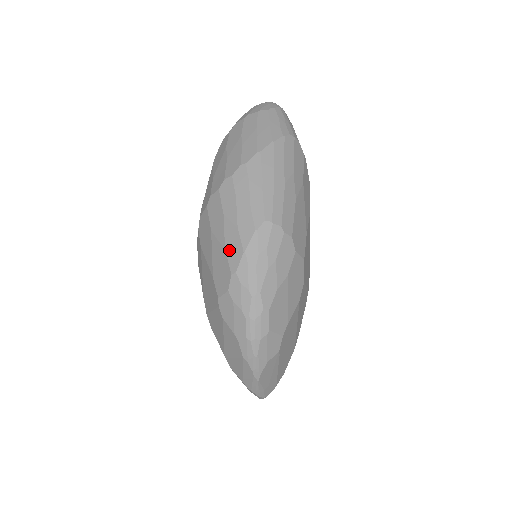
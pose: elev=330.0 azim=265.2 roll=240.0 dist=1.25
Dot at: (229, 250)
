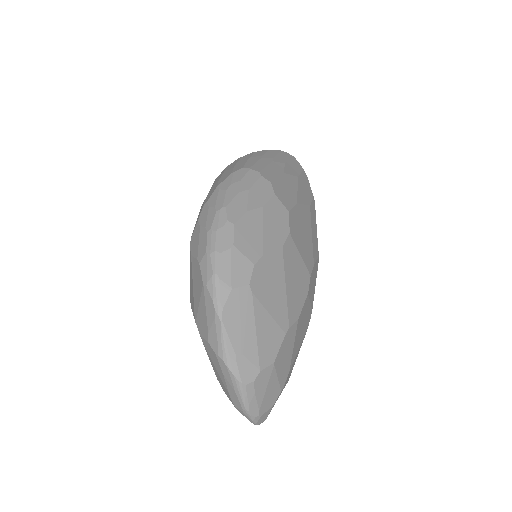
Dot at: (207, 196)
